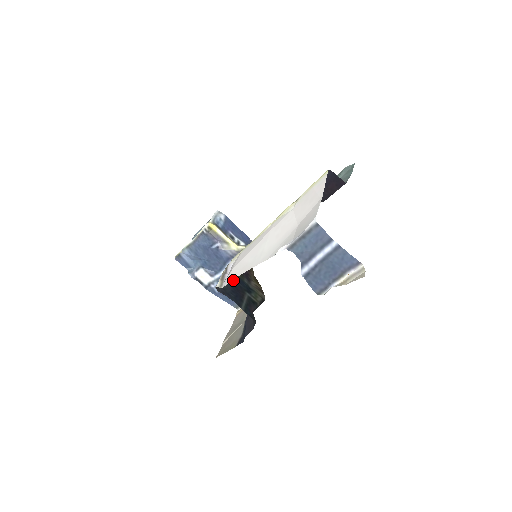
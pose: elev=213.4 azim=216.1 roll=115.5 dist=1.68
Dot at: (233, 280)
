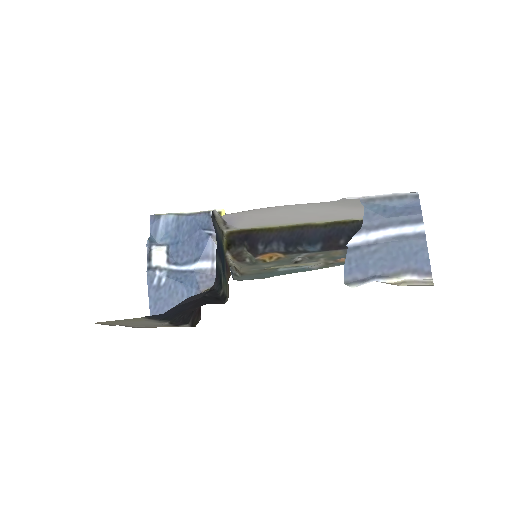
Dot at: (221, 243)
